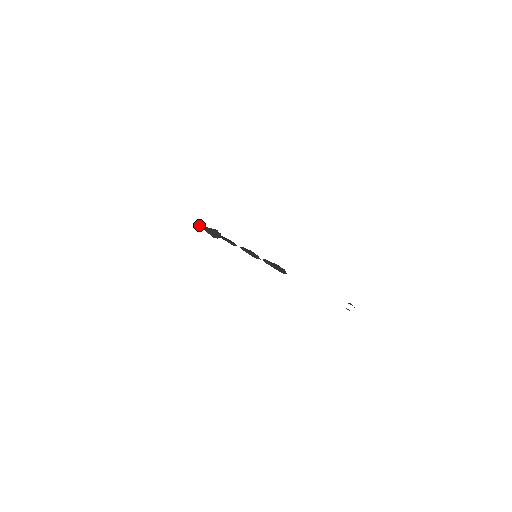
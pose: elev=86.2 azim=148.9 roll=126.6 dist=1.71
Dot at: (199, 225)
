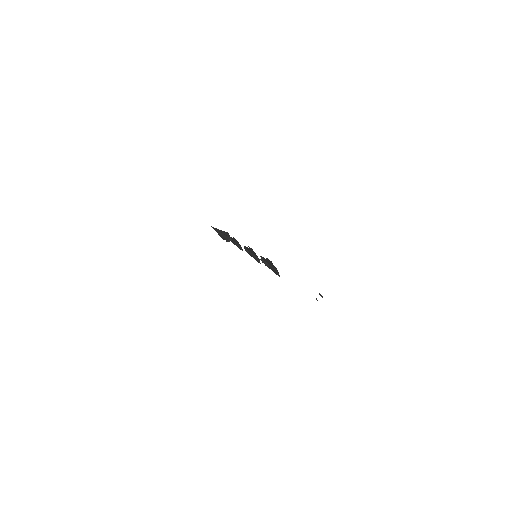
Dot at: (213, 228)
